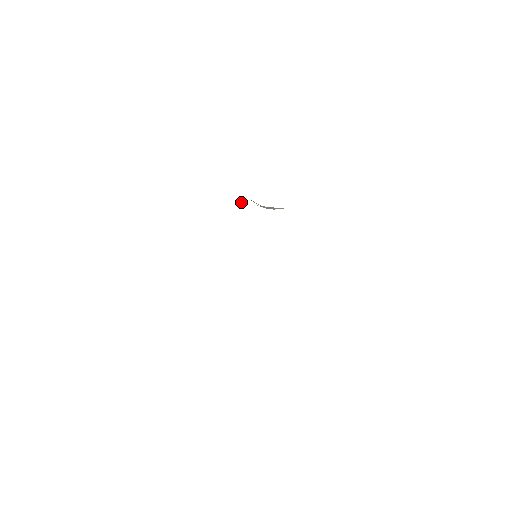
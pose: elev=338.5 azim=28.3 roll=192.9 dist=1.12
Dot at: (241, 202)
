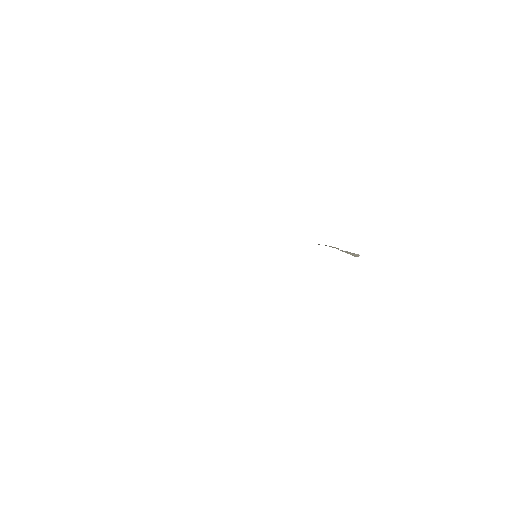
Dot at: (333, 247)
